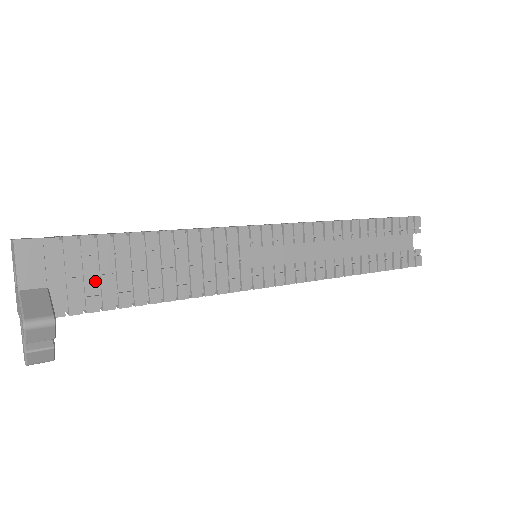
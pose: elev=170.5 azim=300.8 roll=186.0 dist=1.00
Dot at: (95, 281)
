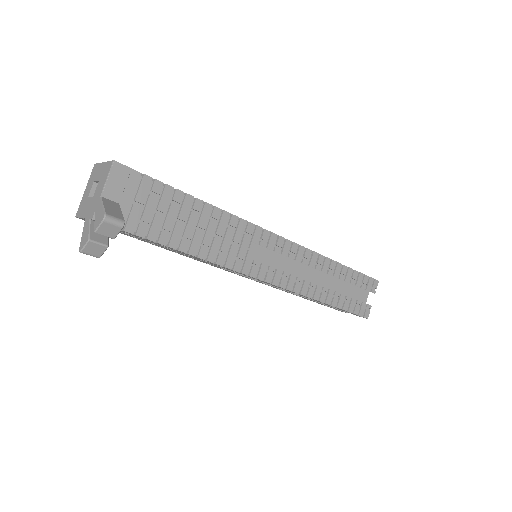
Dot at: (151, 215)
